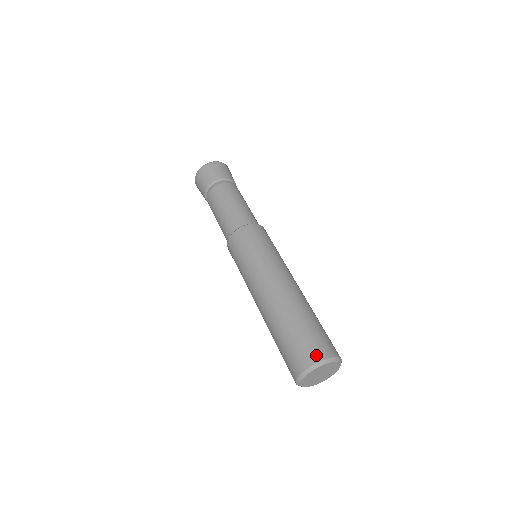
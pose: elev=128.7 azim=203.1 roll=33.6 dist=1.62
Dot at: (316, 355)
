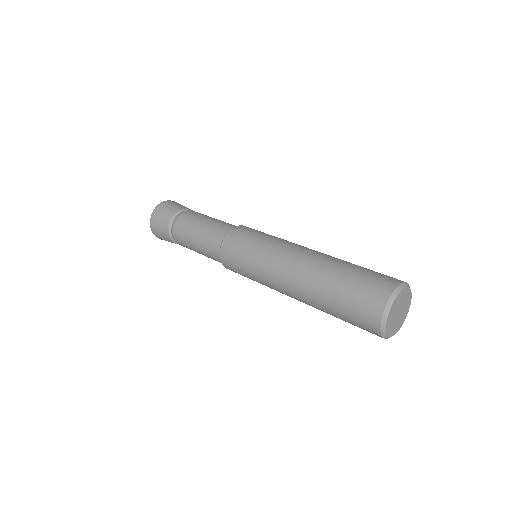
Dot at: occluded
